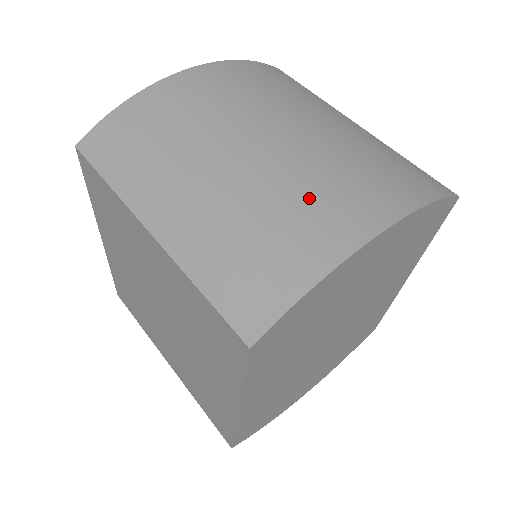
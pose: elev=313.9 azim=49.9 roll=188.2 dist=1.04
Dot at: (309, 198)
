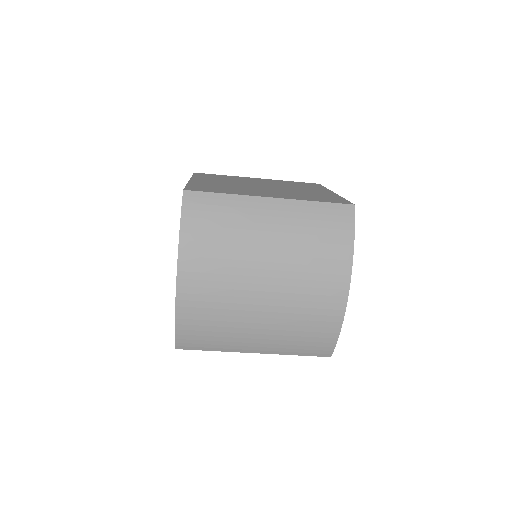
Dot at: (309, 306)
